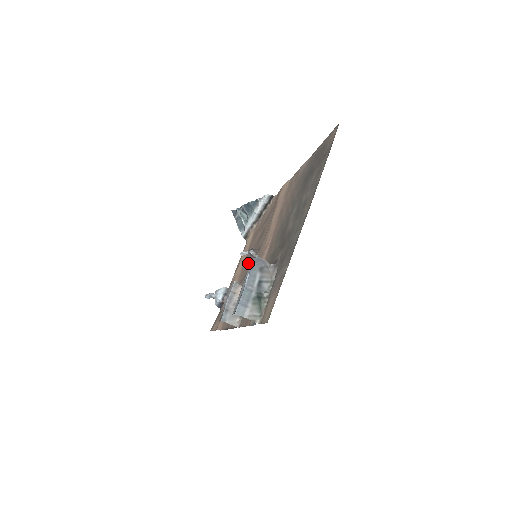
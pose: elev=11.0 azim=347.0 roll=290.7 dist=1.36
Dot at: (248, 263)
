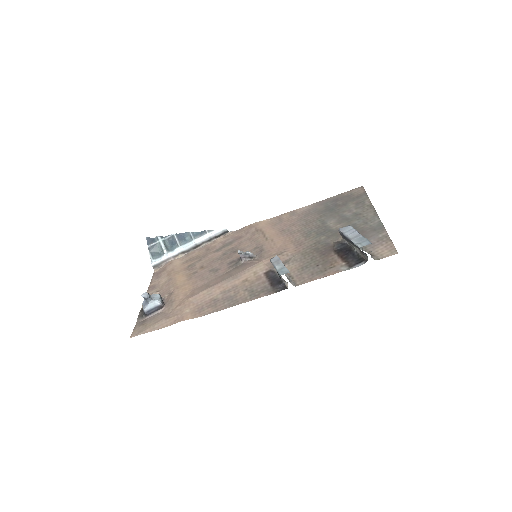
Dot at: (216, 270)
